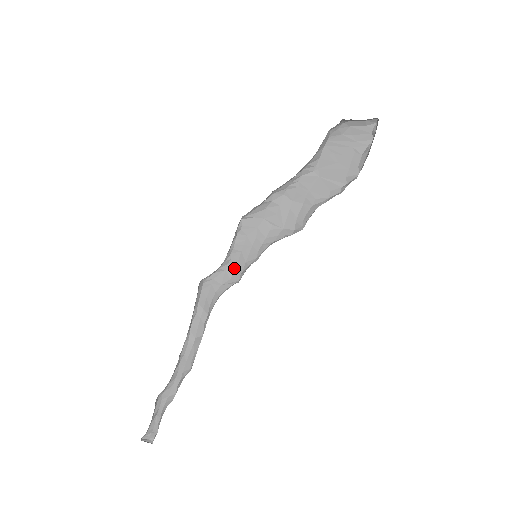
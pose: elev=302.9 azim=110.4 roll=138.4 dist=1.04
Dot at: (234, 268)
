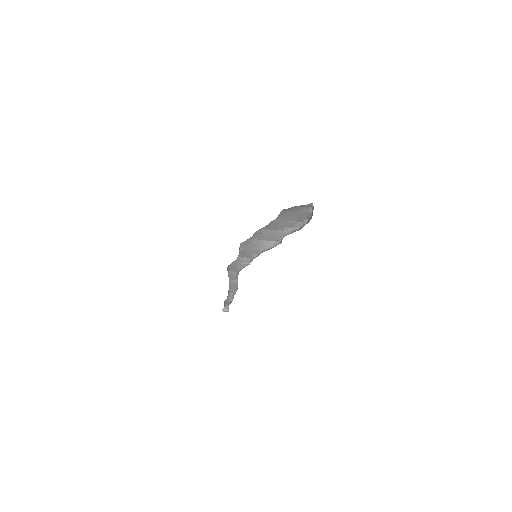
Dot at: (244, 257)
